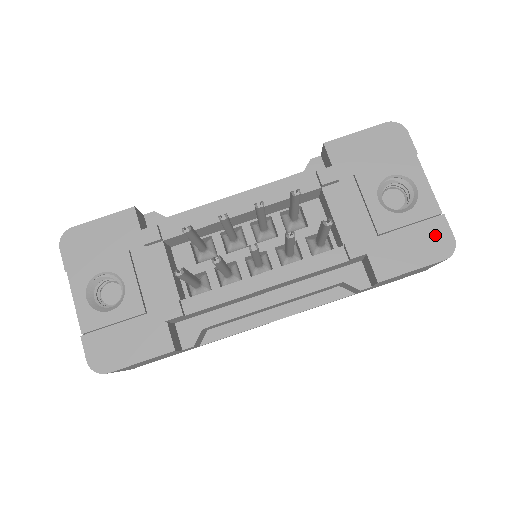
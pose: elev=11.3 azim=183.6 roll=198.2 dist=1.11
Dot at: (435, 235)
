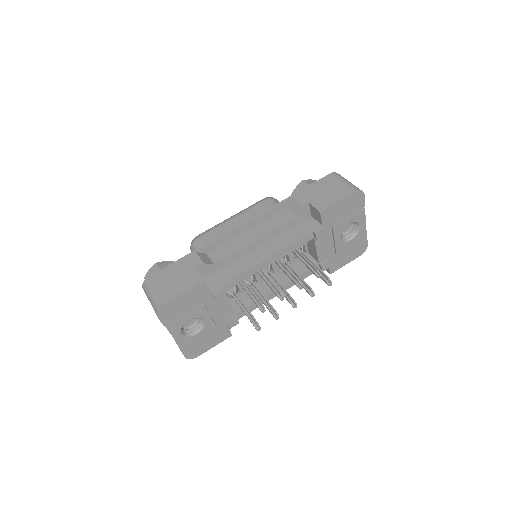
Dot at: (360, 246)
